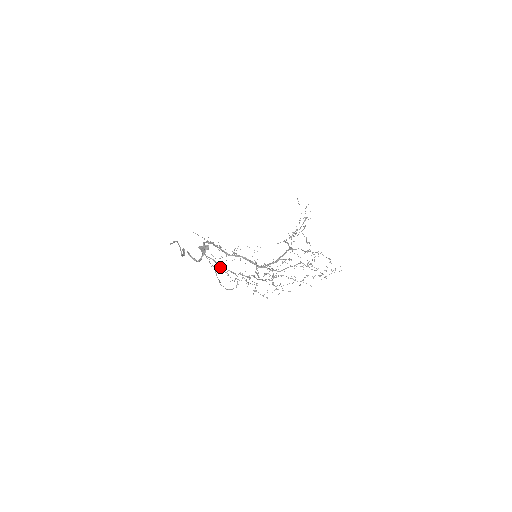
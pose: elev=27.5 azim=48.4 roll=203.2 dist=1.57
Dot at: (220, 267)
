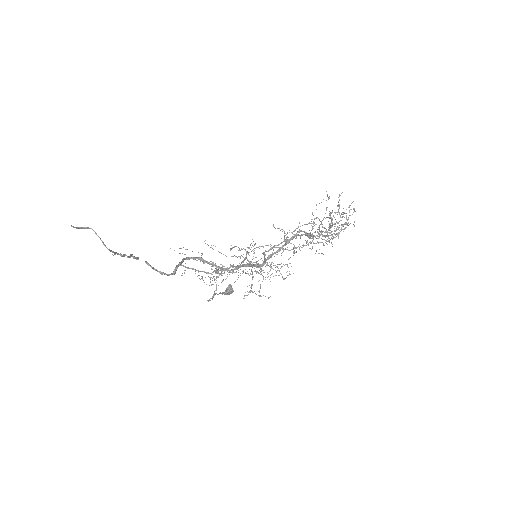
Dot at: occluded
